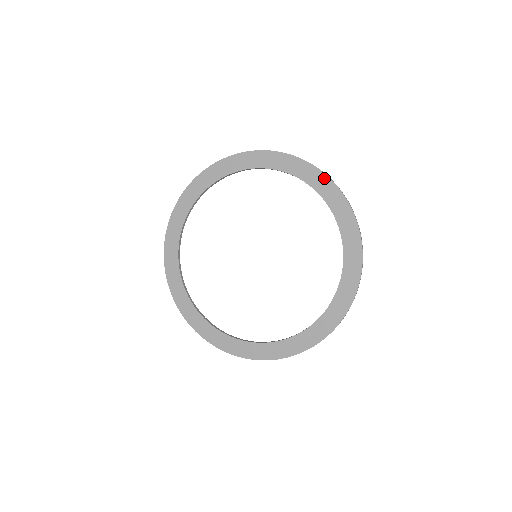
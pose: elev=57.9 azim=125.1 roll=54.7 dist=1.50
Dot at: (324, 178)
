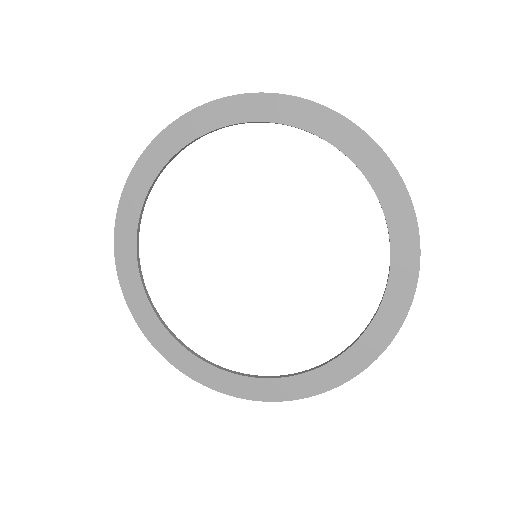
Dot at: (331, 116)
